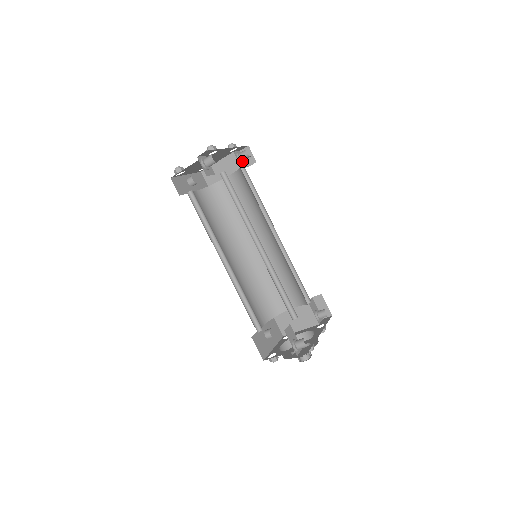
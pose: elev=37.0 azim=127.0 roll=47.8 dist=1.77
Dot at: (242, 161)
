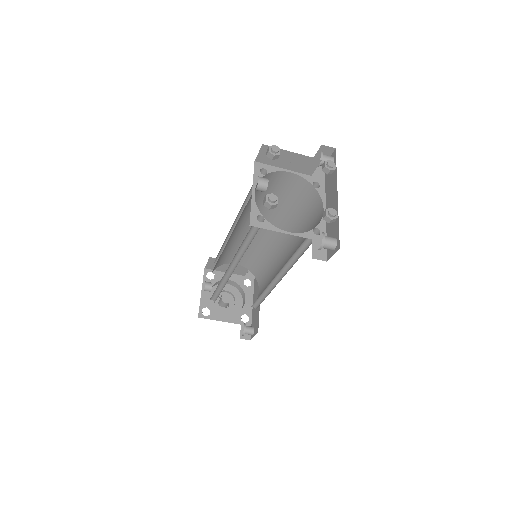
Dot at: occluded
